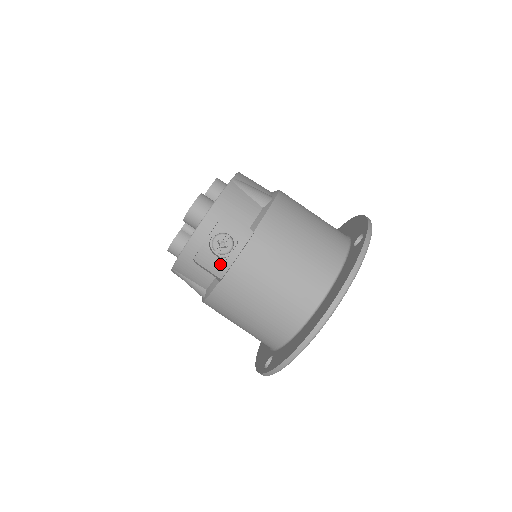
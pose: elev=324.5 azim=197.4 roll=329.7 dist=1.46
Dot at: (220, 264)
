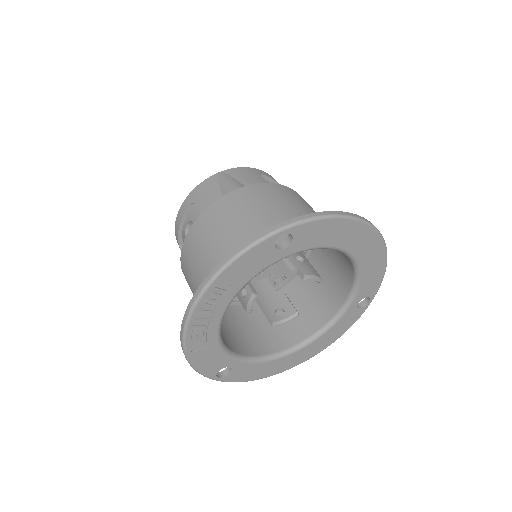
Dot at: occluded
